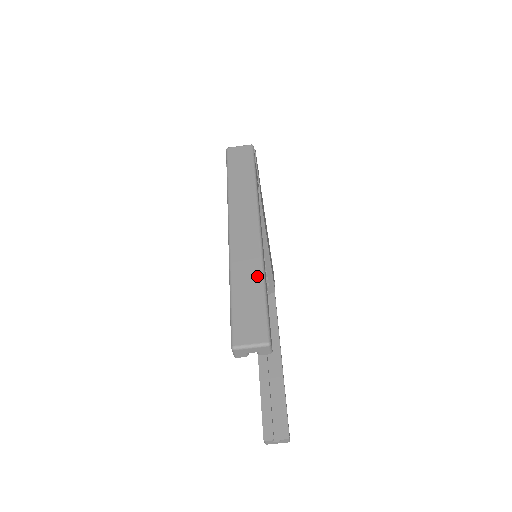
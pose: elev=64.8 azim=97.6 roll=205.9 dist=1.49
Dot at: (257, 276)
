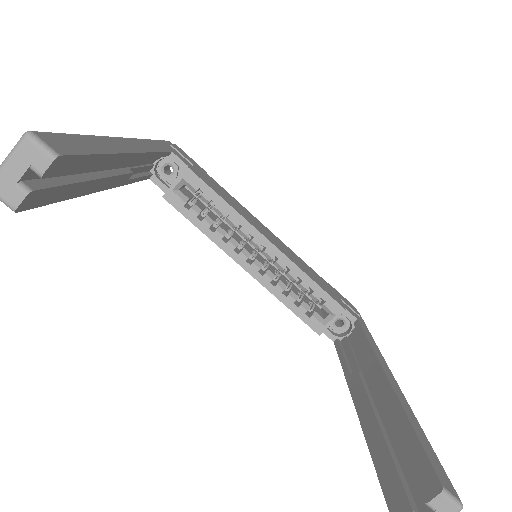
Dot at: occluded
